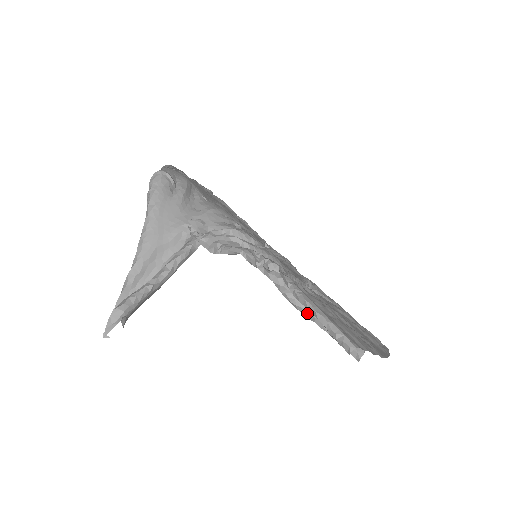
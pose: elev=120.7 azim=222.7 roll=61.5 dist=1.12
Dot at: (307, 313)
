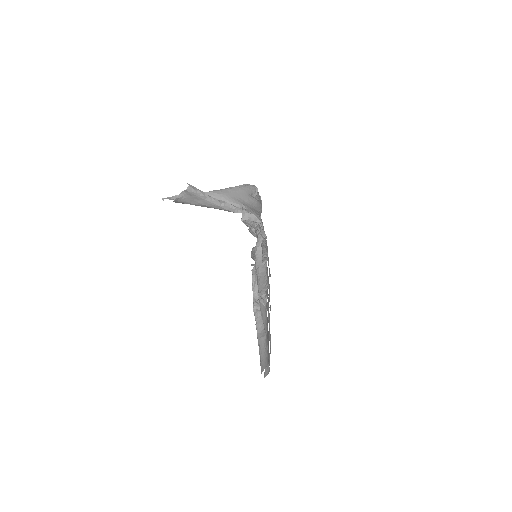
Dot at: (258, 263)
